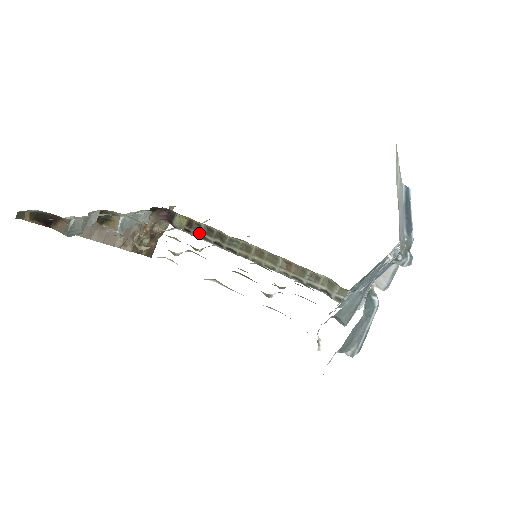
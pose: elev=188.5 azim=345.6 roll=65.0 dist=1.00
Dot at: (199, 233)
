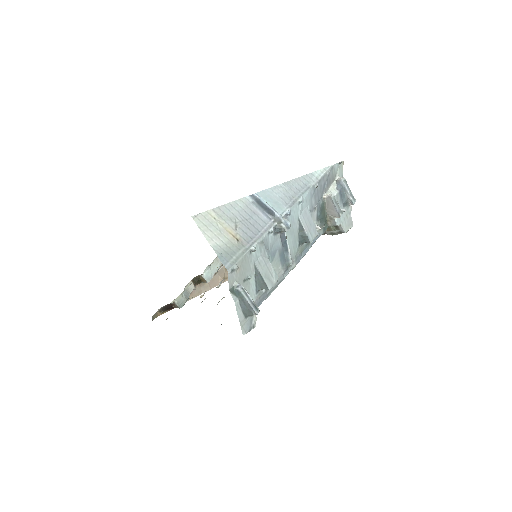
Dot at: occluded
